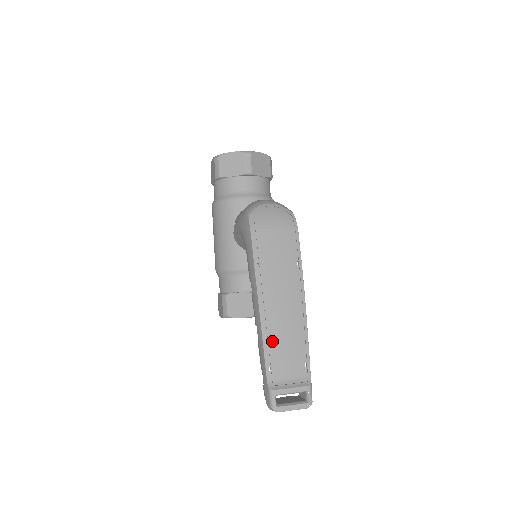
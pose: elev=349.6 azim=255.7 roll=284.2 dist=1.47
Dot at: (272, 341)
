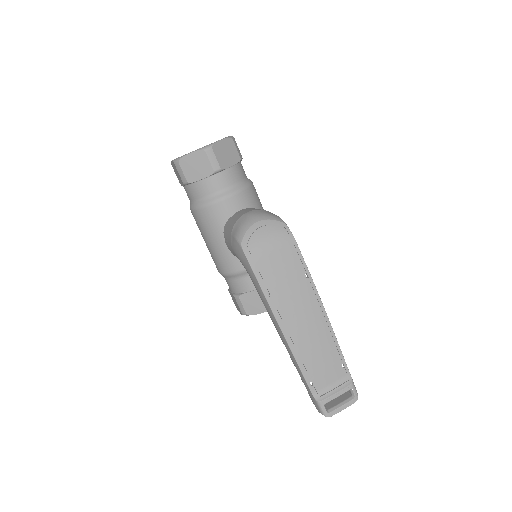
Dot at: (306, 360)
